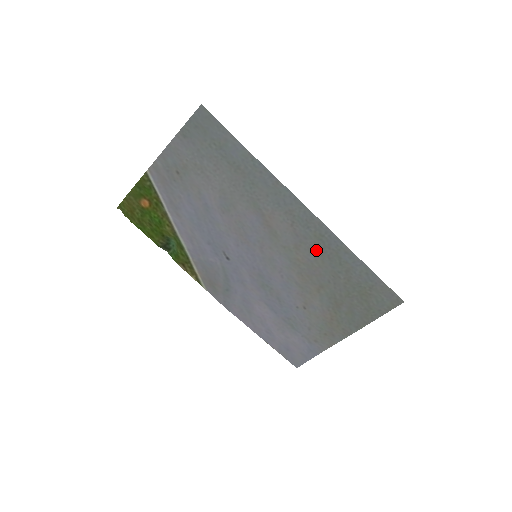
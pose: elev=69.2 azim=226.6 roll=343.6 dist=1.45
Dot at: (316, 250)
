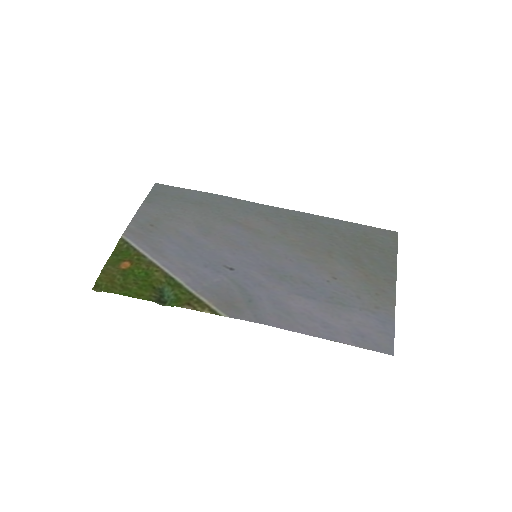
Dot at: (300, 228)
